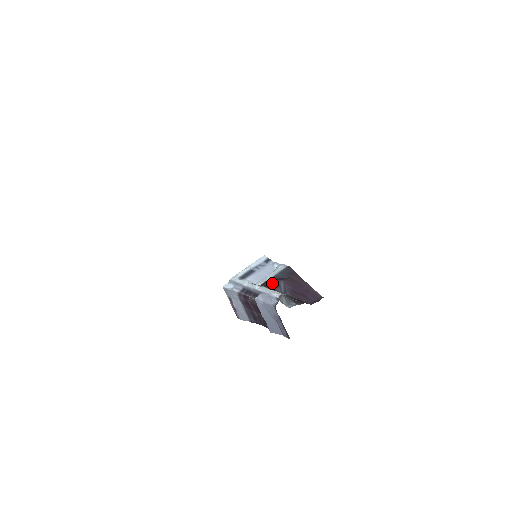
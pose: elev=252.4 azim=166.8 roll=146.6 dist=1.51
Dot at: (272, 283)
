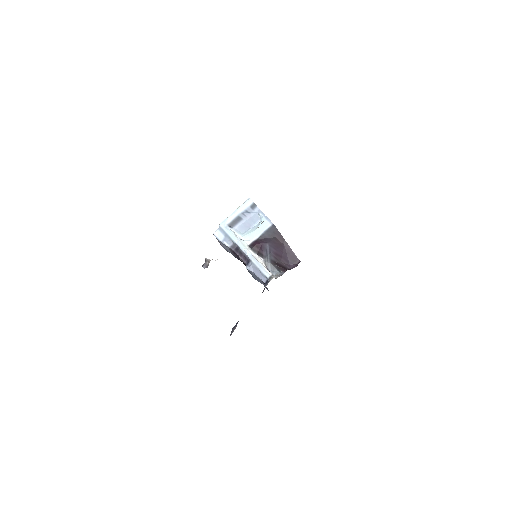
Dot at: (260, 247)
